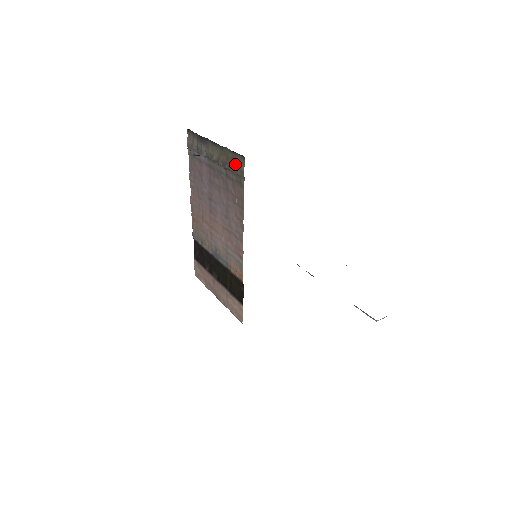
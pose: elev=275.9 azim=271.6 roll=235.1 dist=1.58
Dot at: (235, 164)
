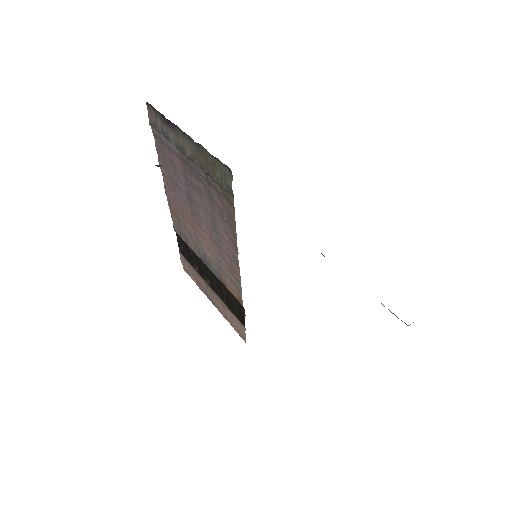
Dot at: (218, 173)
